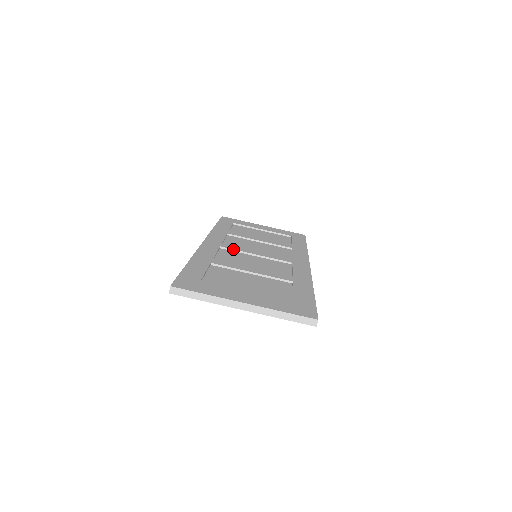
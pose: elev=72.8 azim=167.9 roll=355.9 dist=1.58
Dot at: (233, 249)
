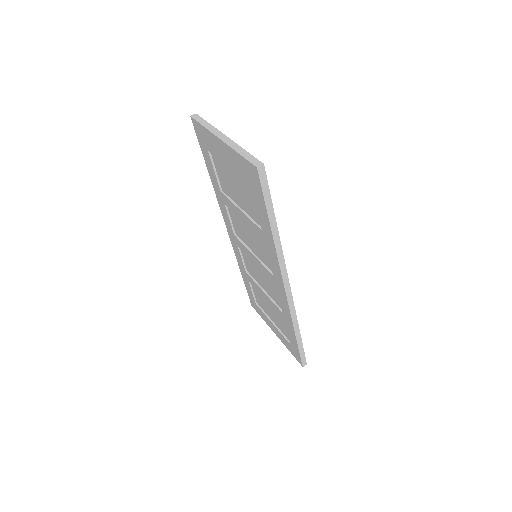
Dot at: occluded
